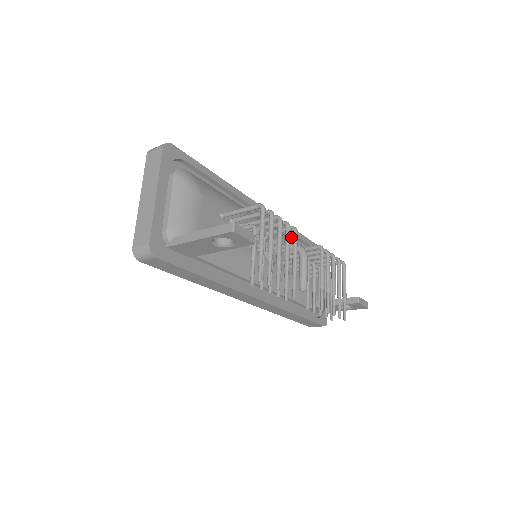
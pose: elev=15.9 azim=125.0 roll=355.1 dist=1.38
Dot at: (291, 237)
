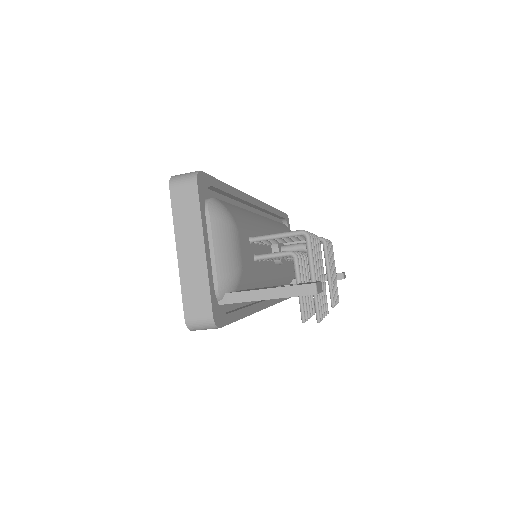
Dot at: (269, 216)
